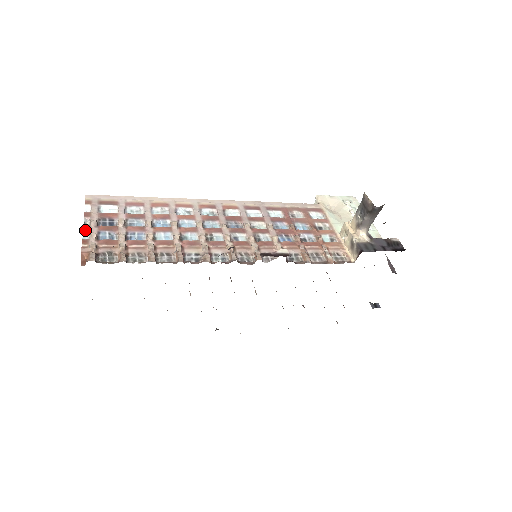
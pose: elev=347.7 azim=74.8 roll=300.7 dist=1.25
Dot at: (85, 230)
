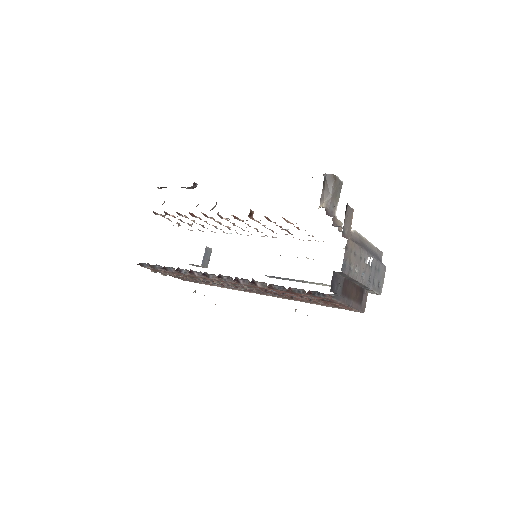
Dot at: occluded
